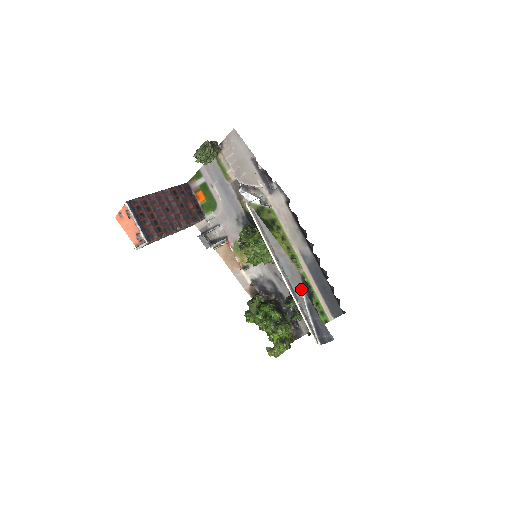
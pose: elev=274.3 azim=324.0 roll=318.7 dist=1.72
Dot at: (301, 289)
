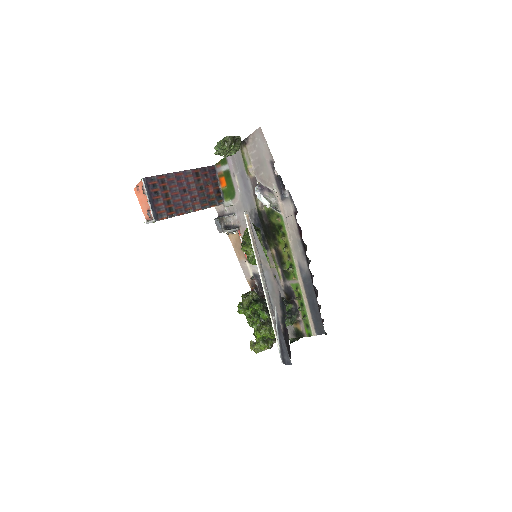
Dot at: (278, 306)
